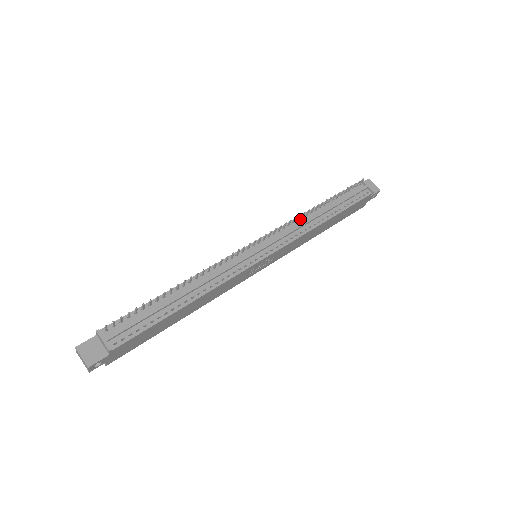
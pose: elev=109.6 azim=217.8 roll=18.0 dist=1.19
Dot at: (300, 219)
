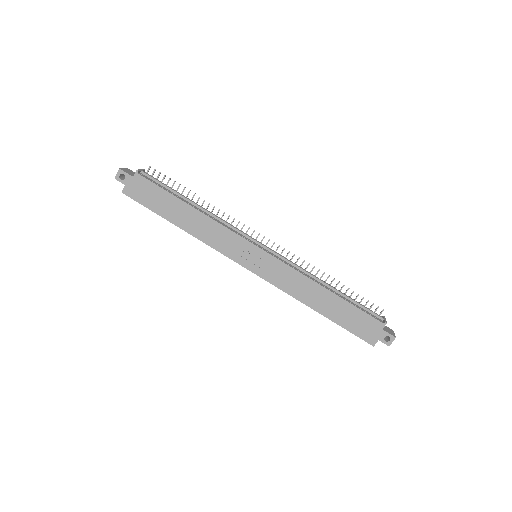
Dot at: occluded
